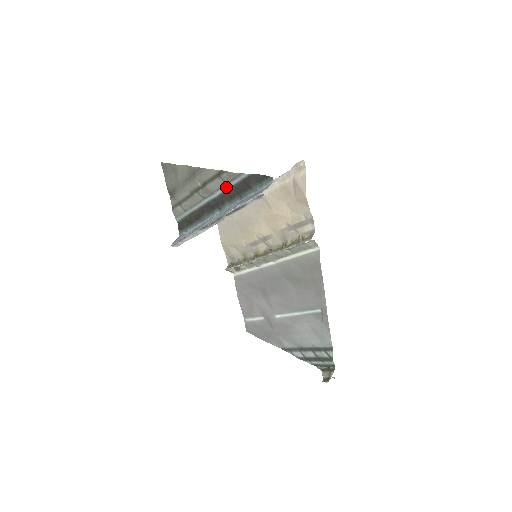
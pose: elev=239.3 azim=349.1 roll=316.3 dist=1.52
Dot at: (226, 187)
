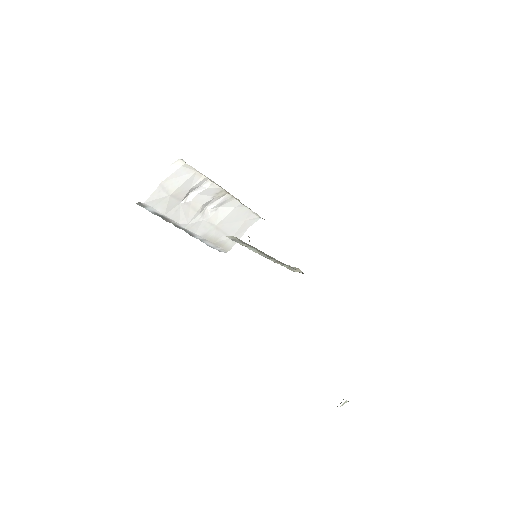
Dot at: occluded
